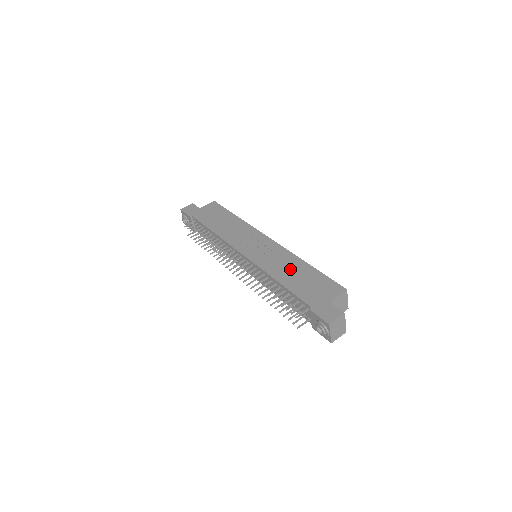
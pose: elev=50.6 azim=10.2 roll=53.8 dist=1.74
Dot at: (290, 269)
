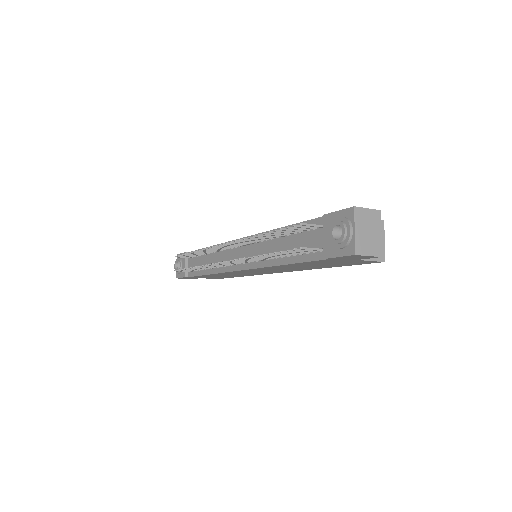
Dot at: occluded
